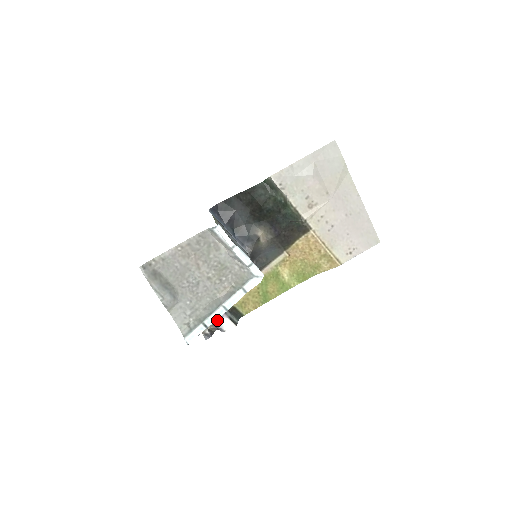
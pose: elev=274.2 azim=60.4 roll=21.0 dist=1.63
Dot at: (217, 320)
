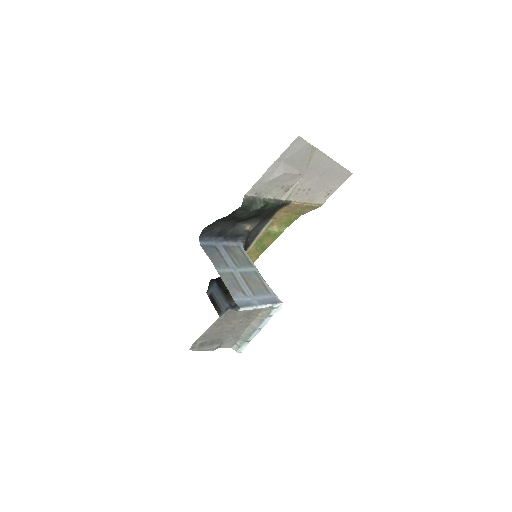
Dot at: occluded
